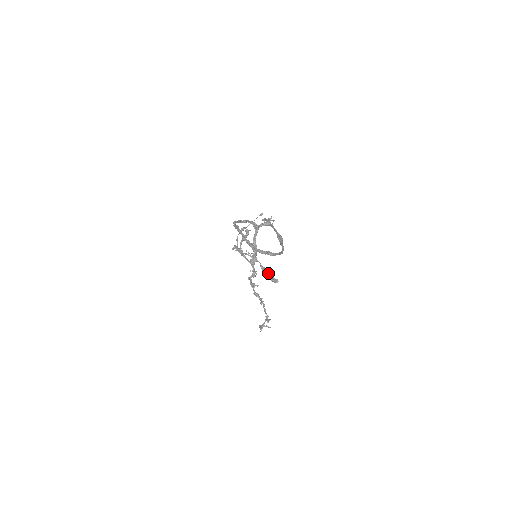
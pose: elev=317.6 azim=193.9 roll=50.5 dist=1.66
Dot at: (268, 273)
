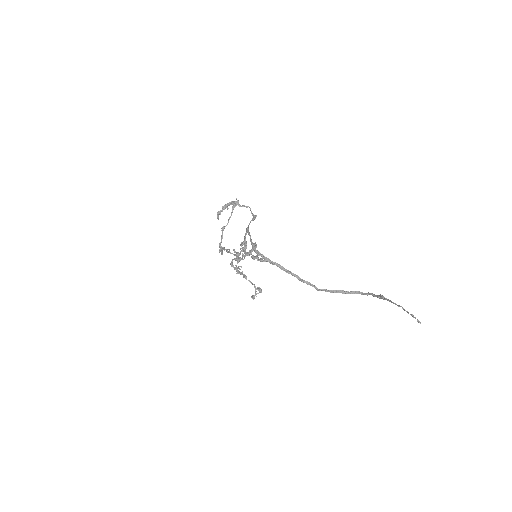
Dot at: (258, 258)
